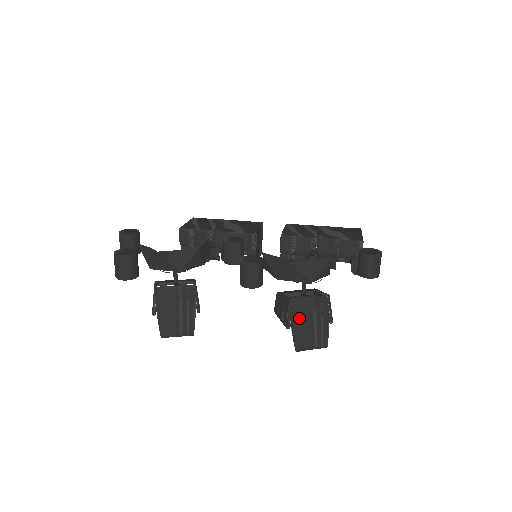
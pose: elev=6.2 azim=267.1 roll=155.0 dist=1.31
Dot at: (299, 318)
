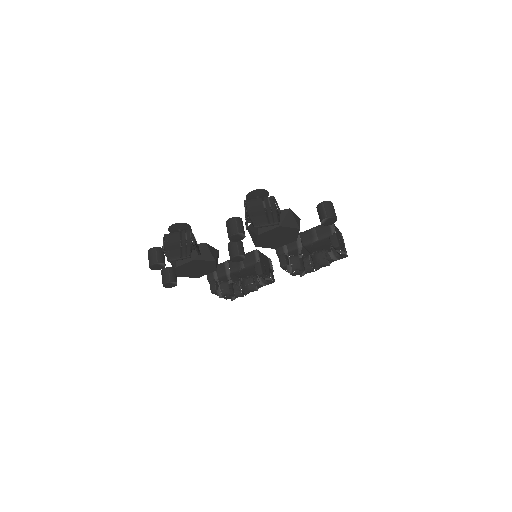
Dot at: (253, 210)
